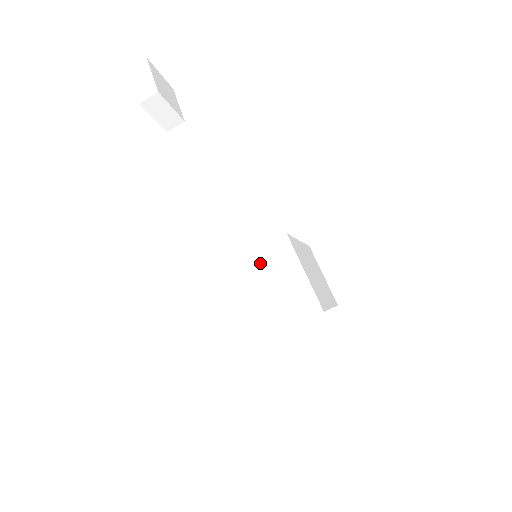
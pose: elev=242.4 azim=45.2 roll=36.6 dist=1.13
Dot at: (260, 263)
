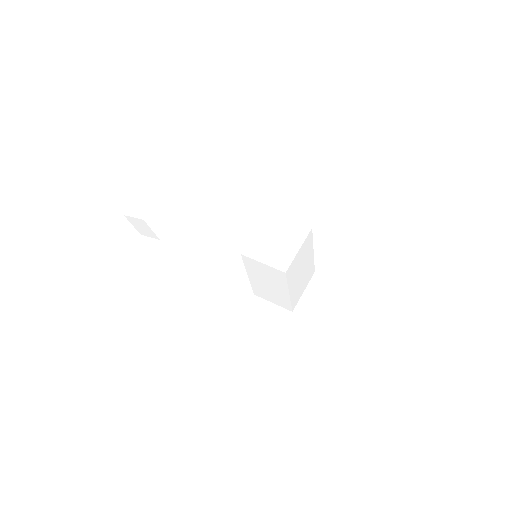
Dot at: (266, 230)
